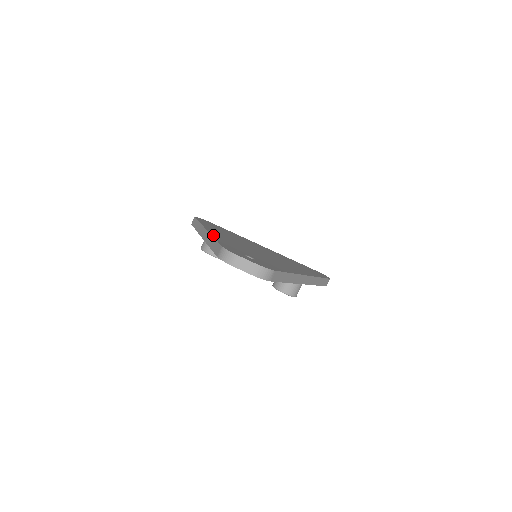
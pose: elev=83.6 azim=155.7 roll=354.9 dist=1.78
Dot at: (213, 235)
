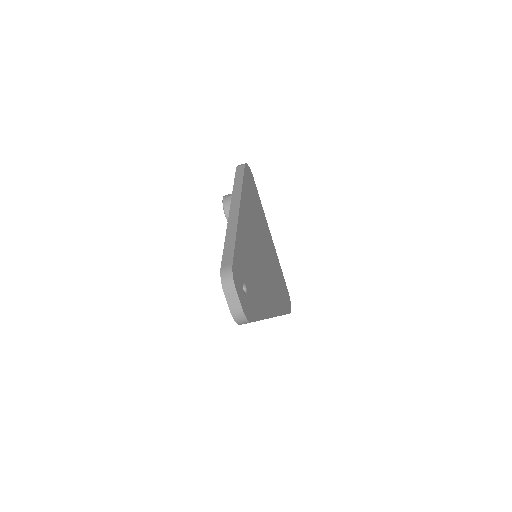
Dot at: (238, 227)
